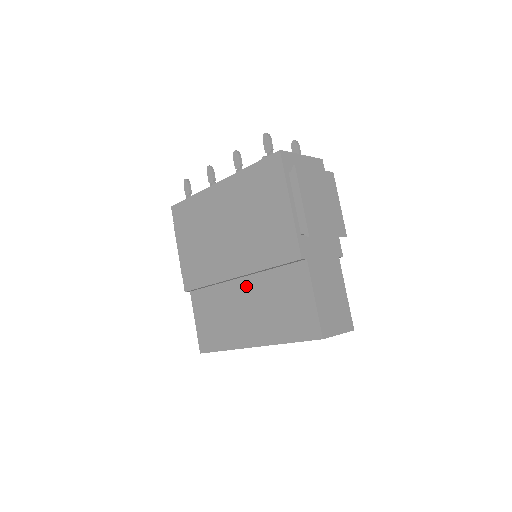
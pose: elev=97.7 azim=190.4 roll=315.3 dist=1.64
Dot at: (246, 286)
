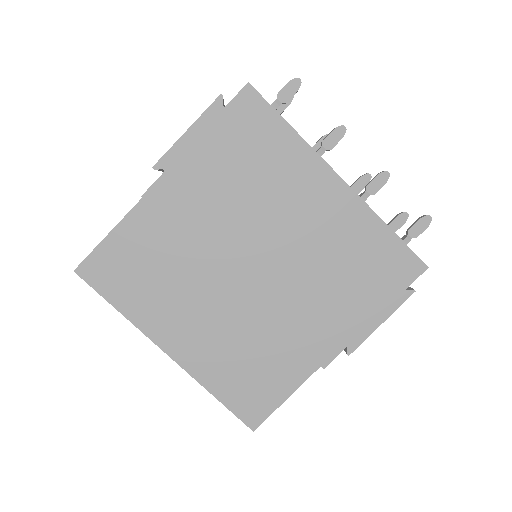
Dot at: (232, 299)
